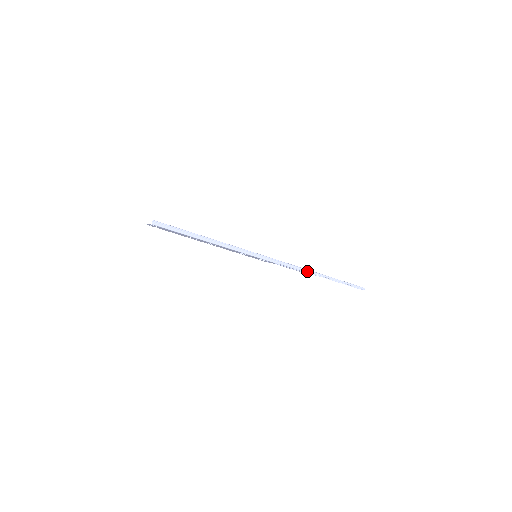
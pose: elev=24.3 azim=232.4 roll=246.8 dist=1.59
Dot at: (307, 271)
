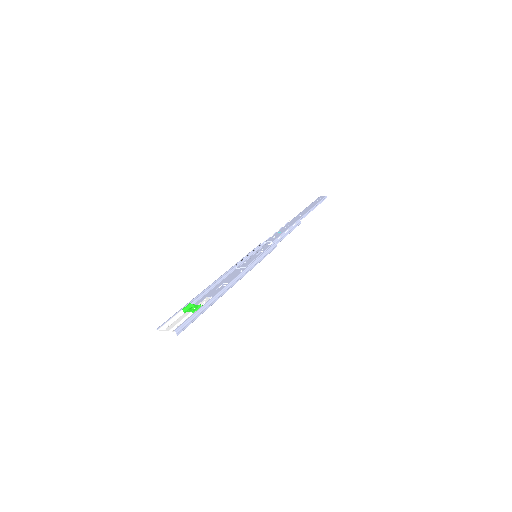
Dot at: (294, 227)
